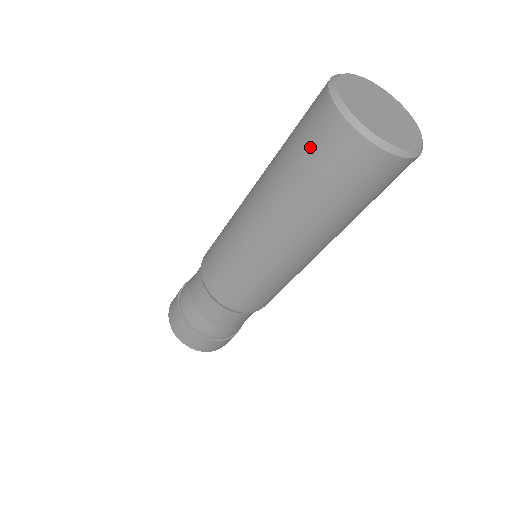
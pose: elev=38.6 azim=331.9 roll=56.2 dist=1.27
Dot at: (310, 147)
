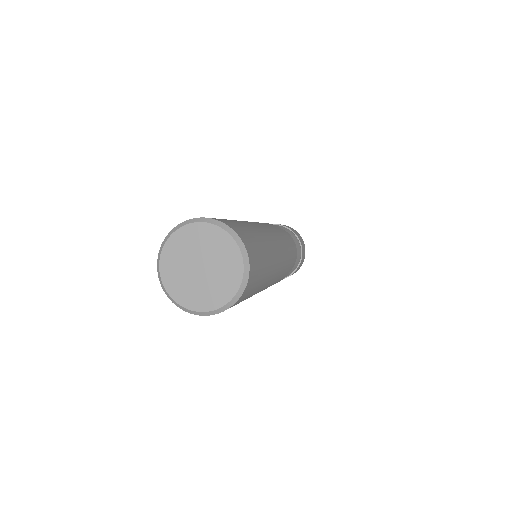
Dot at: occluded
